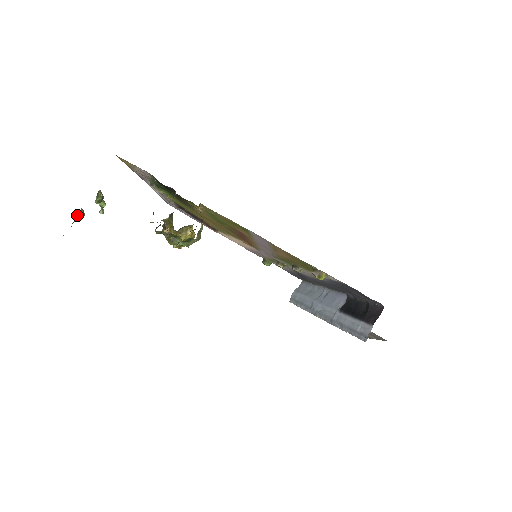
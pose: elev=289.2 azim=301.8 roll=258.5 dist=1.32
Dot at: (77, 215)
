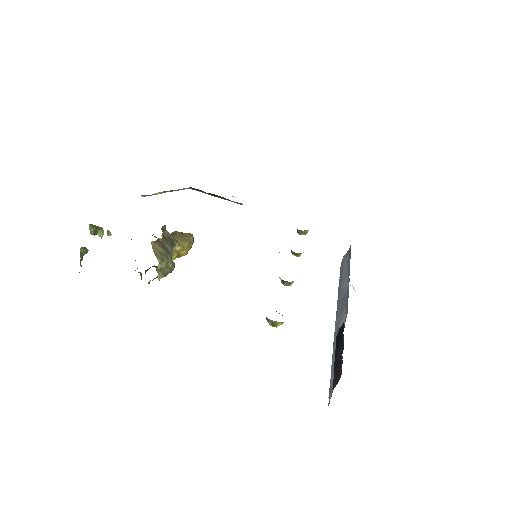
Dot at: (80, 254)
